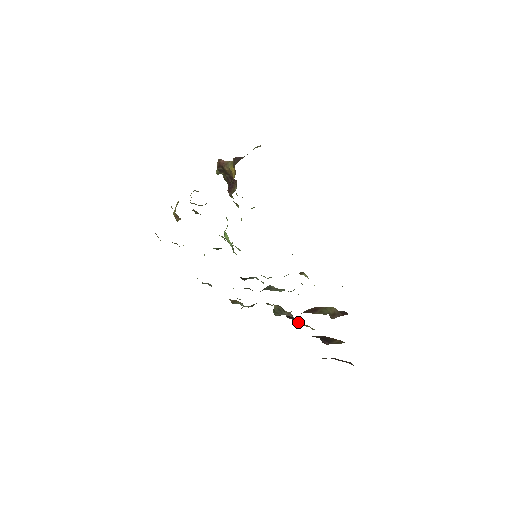
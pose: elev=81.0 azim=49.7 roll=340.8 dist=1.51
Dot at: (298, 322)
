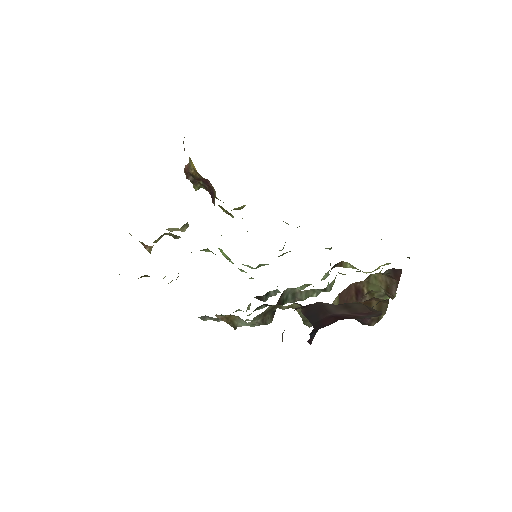
Dot at: occluded
